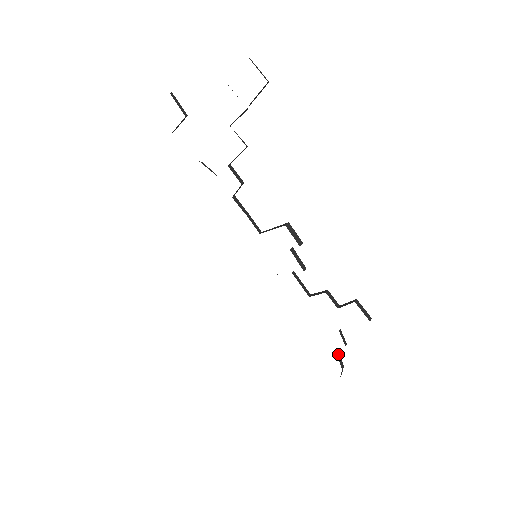
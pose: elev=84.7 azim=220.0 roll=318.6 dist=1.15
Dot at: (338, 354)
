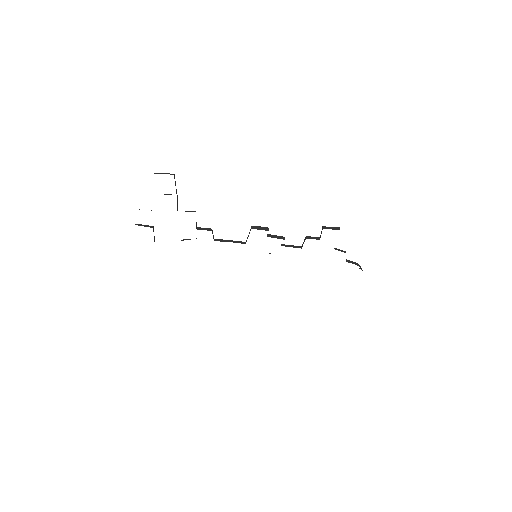
Dot at: (348, 261)
